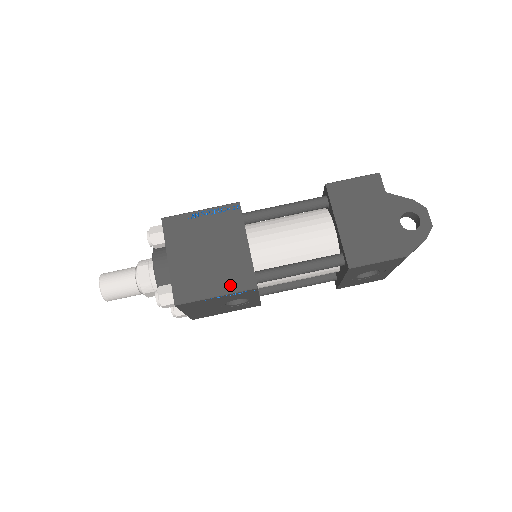
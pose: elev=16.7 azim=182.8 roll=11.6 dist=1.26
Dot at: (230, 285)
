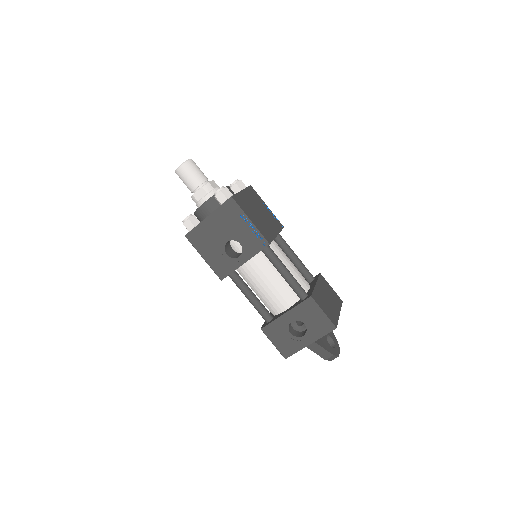
Dot at: (259, 228)
